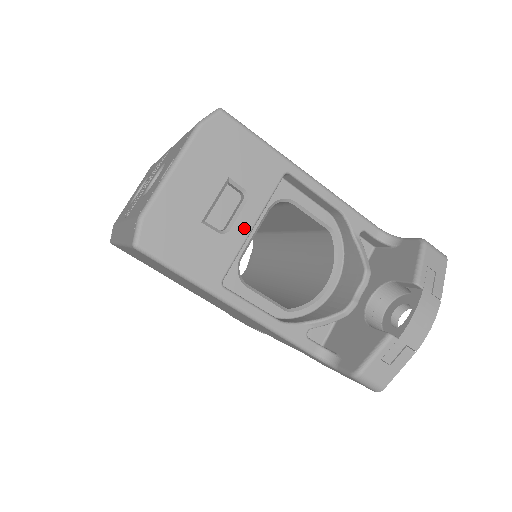
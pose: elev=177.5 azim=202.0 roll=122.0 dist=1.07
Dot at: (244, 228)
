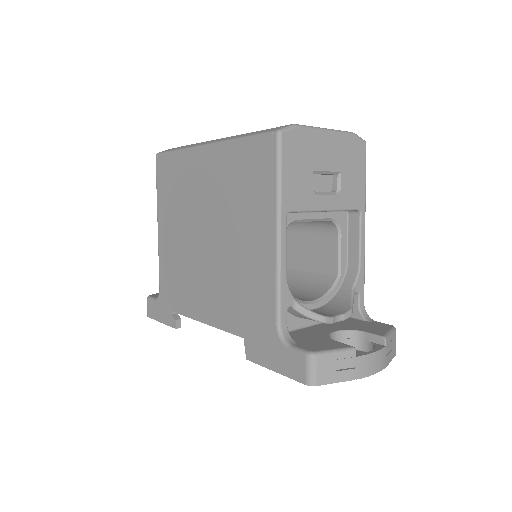
Dot at: (323, 204)
